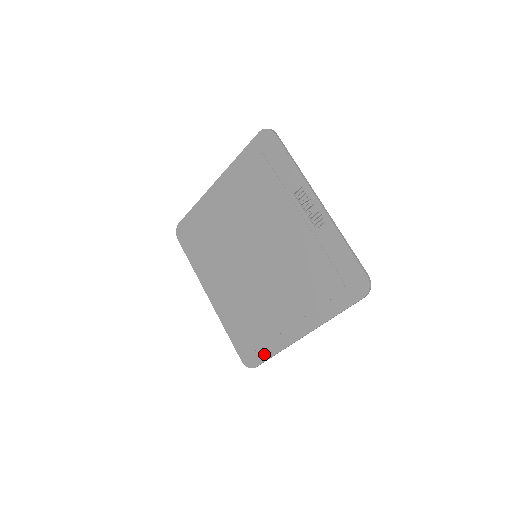
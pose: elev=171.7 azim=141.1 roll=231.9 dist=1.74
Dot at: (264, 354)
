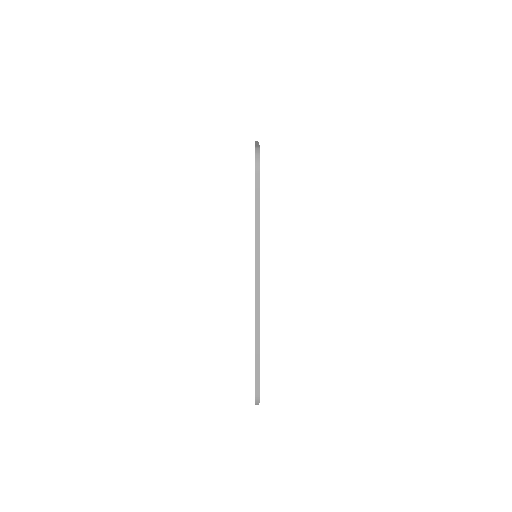
Dot at: occluded
